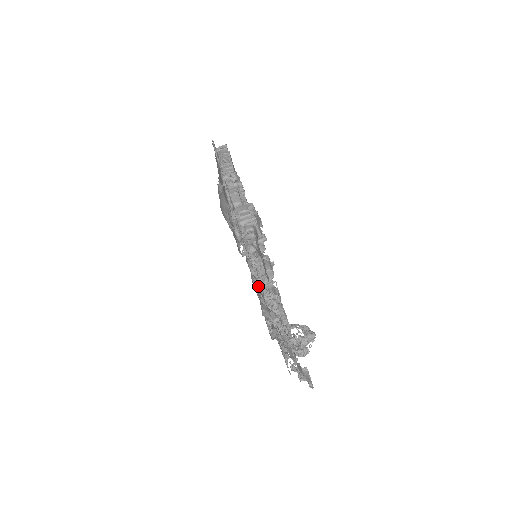
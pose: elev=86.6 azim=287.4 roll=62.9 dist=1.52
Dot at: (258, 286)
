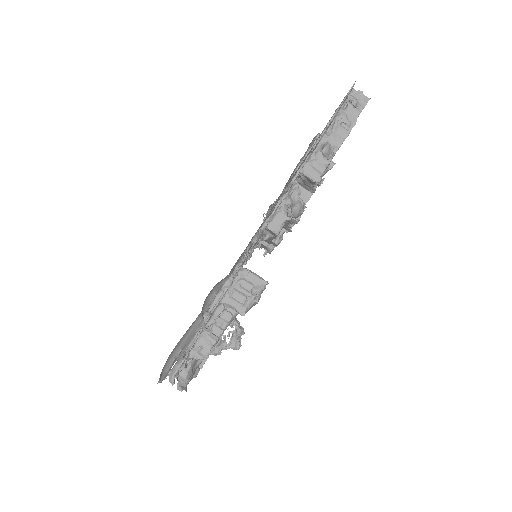
Dot at: occluded
